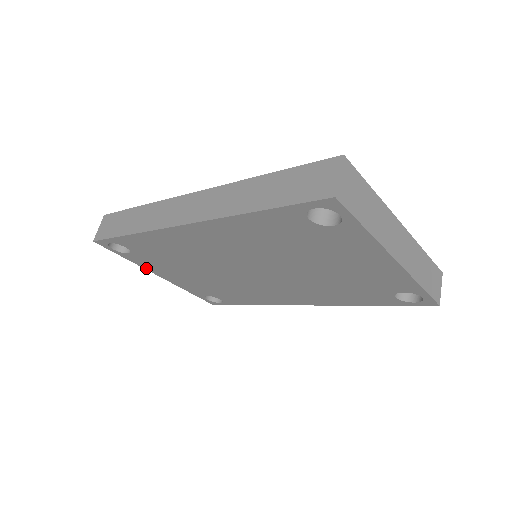
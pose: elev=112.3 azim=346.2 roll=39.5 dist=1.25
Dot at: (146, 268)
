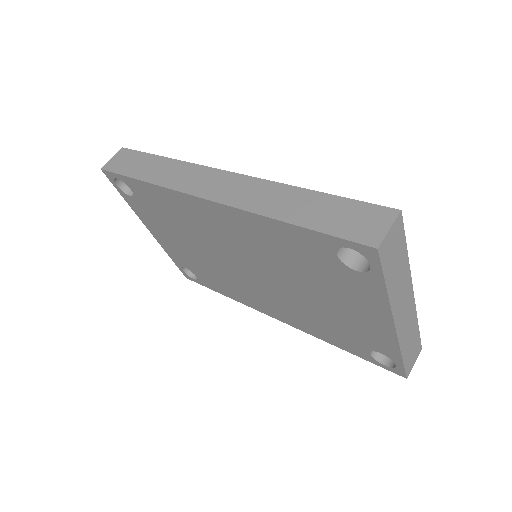
Dot at: (140, 217)
